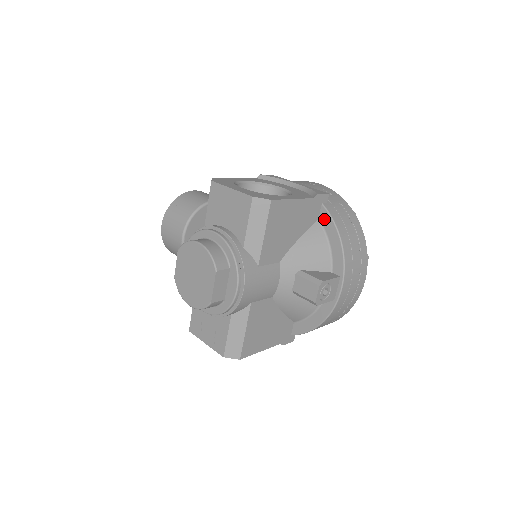
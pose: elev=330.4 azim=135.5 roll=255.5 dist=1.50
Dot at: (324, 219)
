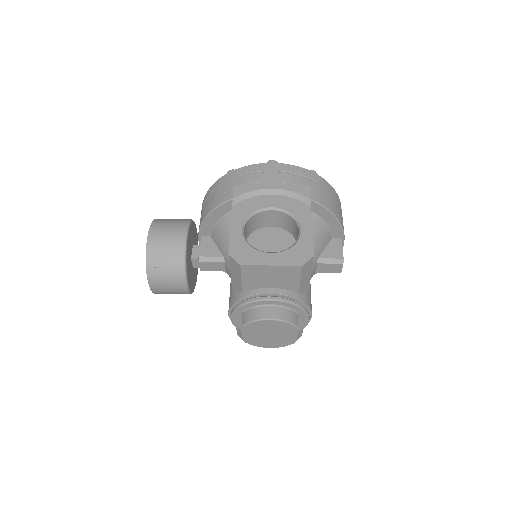
Dot at: (316, 209)
